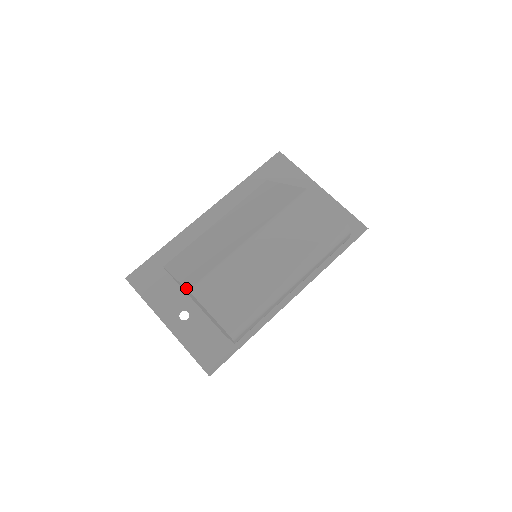
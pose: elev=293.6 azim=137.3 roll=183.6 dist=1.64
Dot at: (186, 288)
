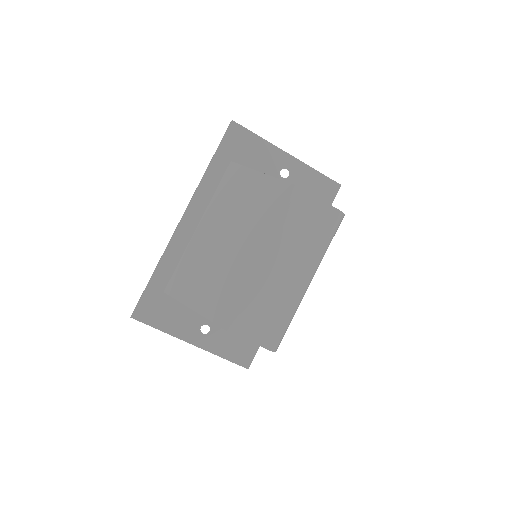
Dot at: (218, 325)
